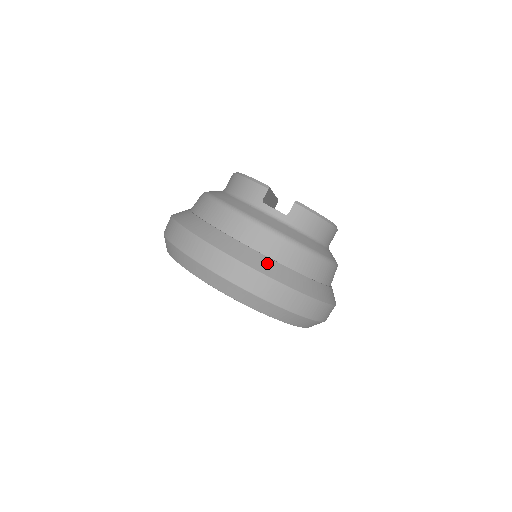
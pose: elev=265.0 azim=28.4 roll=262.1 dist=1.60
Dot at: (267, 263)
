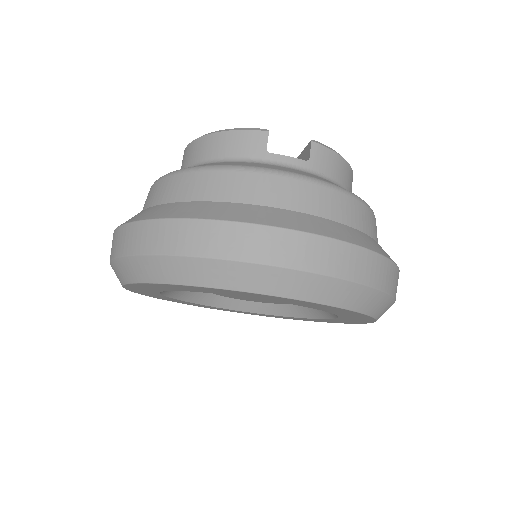
Dot at: (327, 225)
